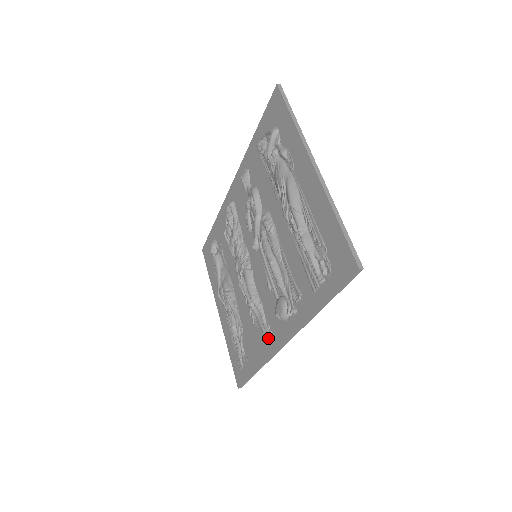
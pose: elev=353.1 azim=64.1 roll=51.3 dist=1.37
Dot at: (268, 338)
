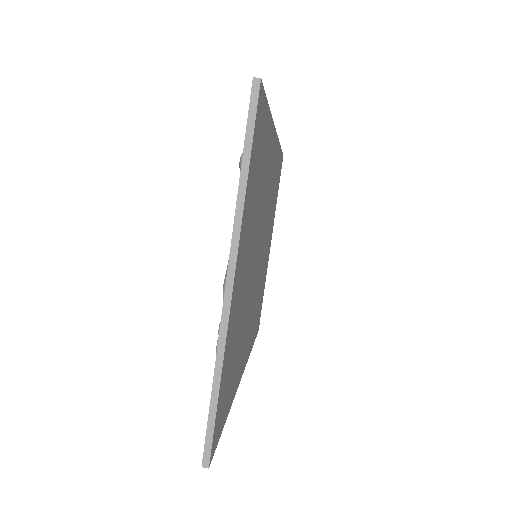
Dot at: occluded
